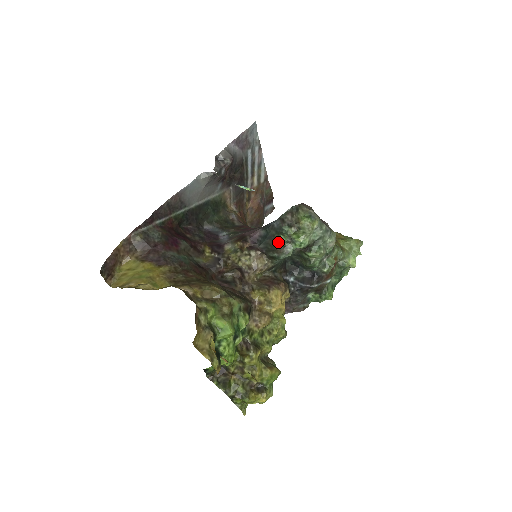
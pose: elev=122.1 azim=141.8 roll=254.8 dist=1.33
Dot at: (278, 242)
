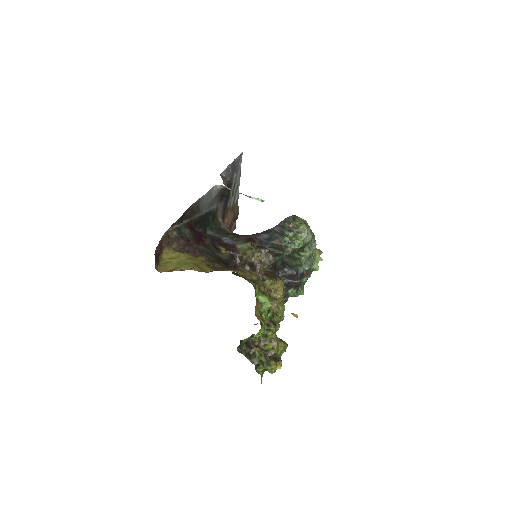
Dot at: (282, 243)
